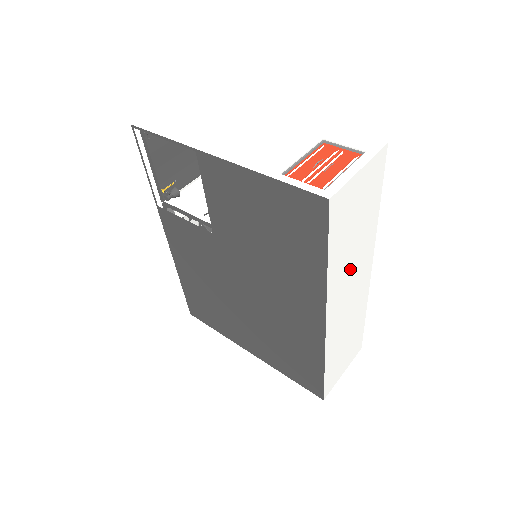
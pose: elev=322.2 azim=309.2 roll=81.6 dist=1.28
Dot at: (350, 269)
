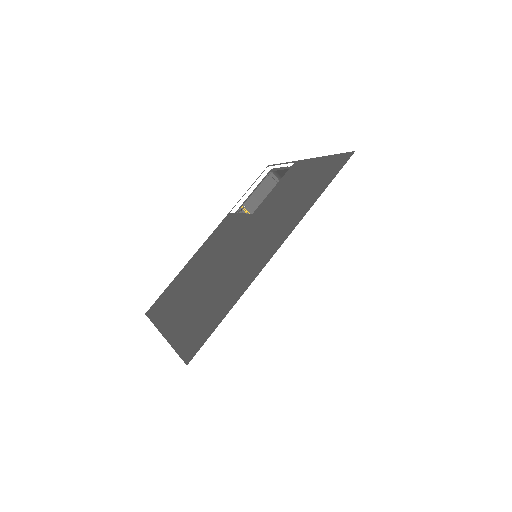
Dot at: (322, 248)
